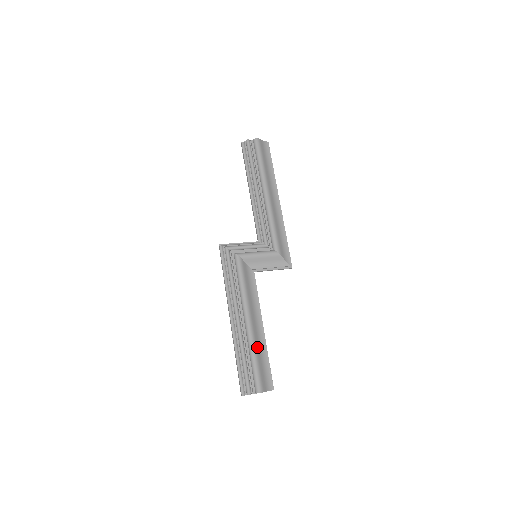
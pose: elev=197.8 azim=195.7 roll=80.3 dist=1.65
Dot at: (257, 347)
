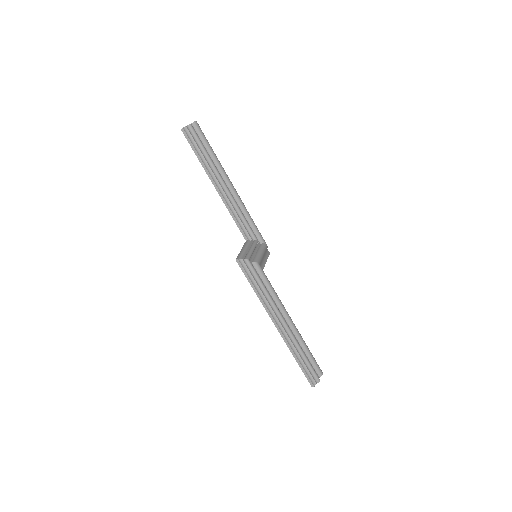
Dot at: occluded
